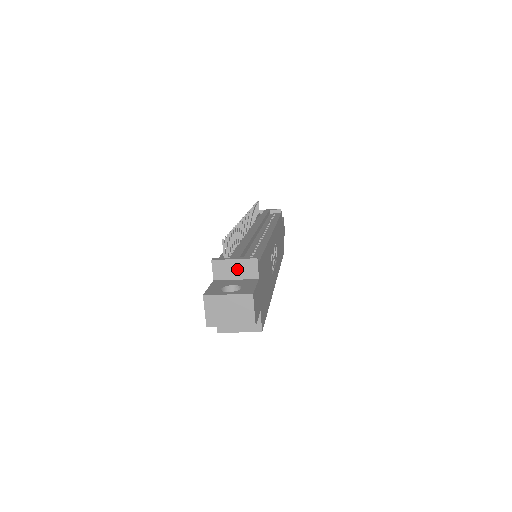
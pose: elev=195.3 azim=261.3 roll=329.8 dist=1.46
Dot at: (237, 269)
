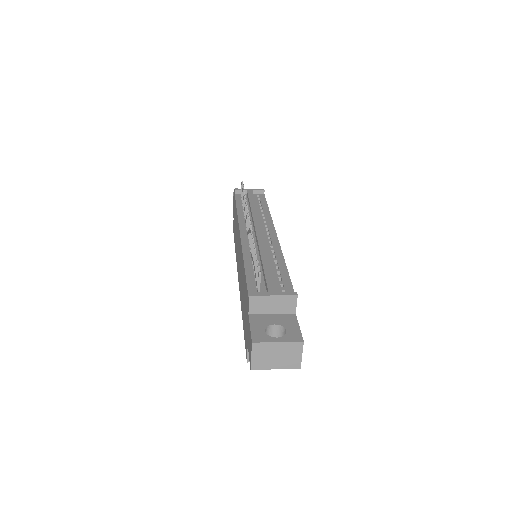
Dot at: (275, 304)
